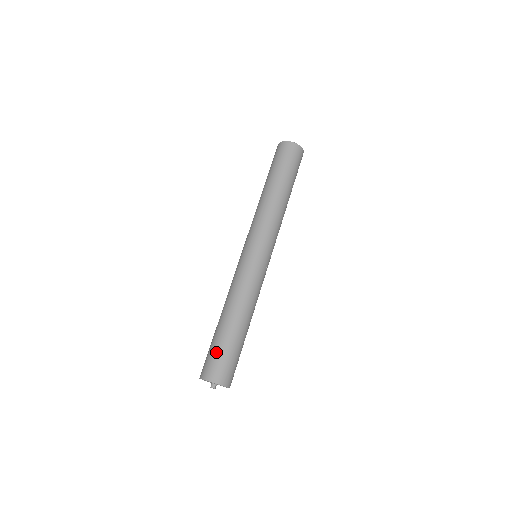
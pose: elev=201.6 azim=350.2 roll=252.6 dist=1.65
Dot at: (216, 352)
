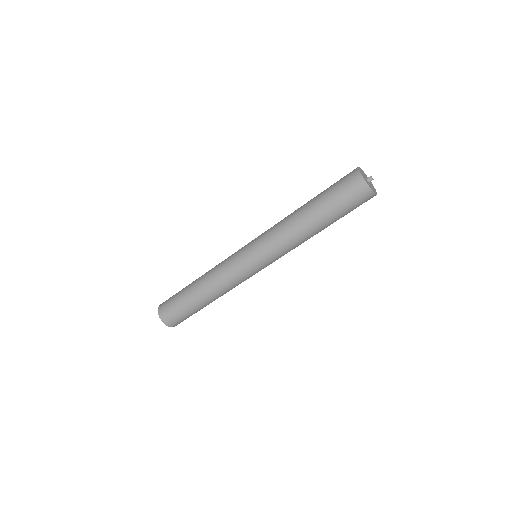
Dot at: (176, 306)
